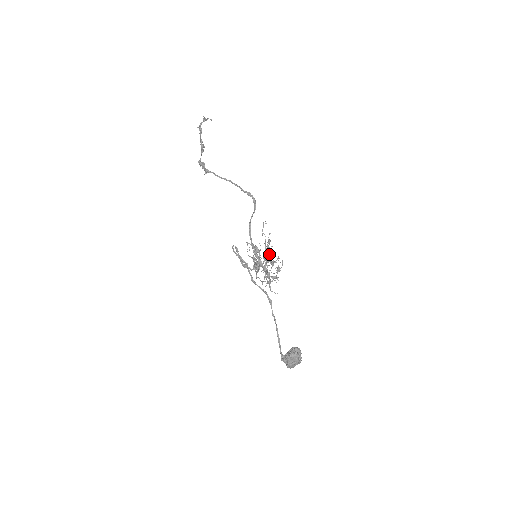
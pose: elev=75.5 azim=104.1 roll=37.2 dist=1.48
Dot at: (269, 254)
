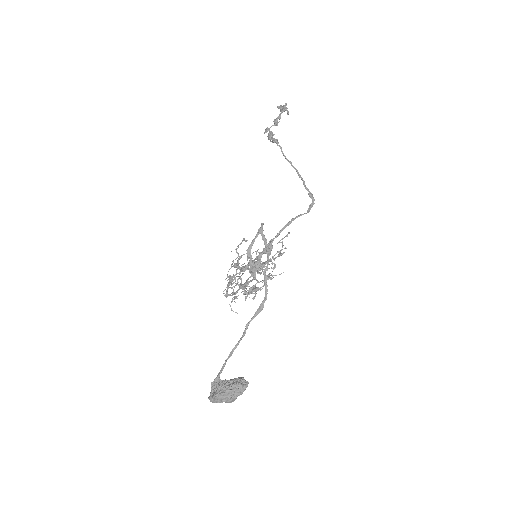
Dot at: occluded
